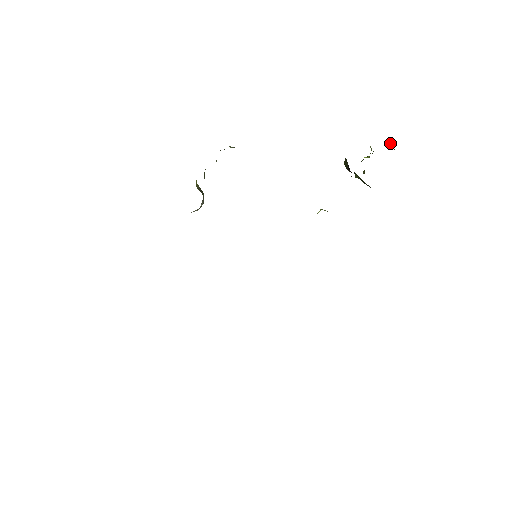
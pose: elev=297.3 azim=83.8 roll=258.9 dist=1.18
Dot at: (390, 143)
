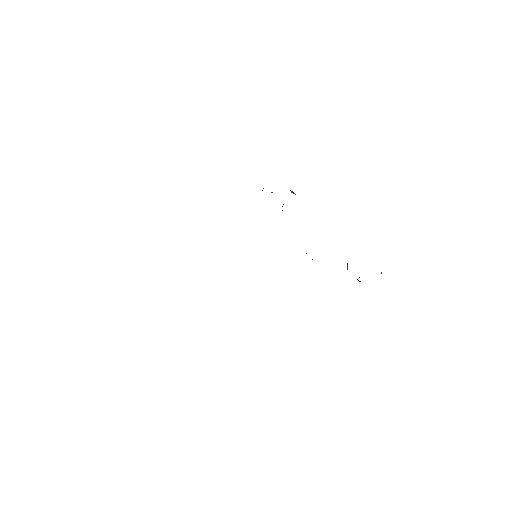
Dot at: occluded
